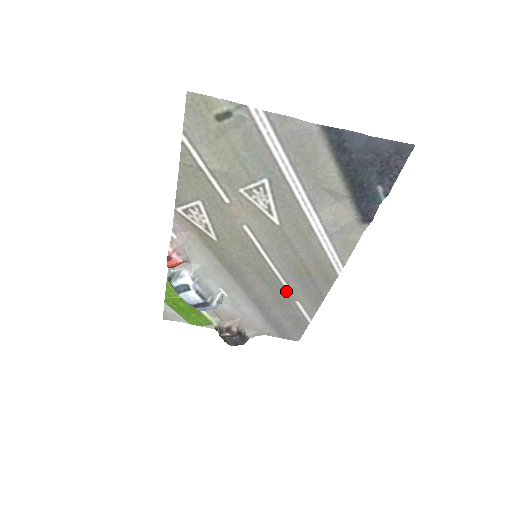
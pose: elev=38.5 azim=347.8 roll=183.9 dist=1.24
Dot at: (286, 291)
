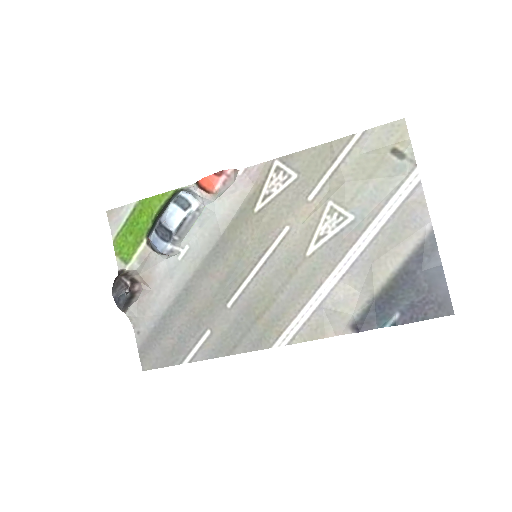
Dot at: (219, 312)
